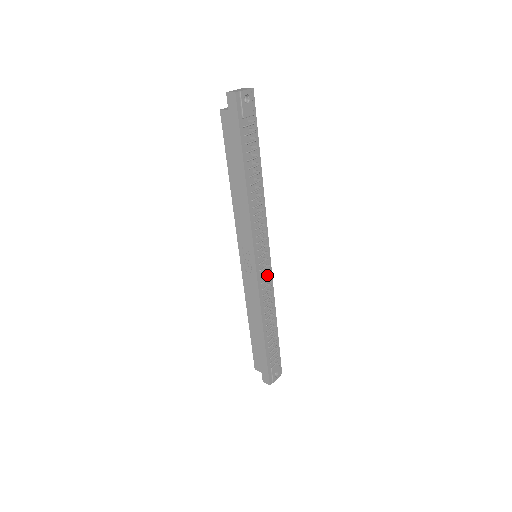
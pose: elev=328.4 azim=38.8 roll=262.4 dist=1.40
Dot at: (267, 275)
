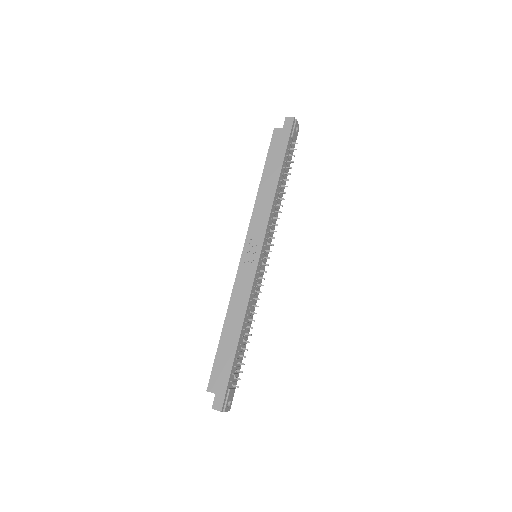
Dot at: (260, 278)
